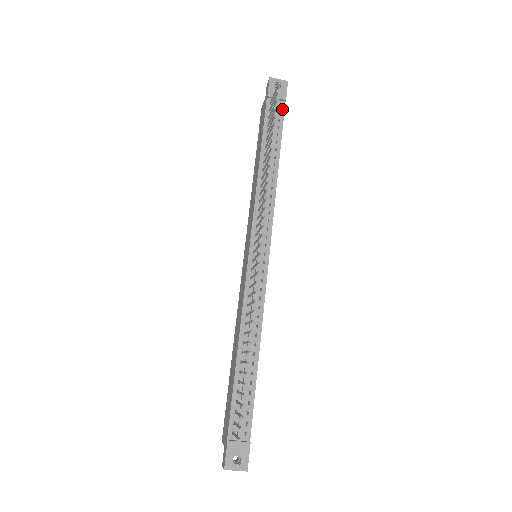
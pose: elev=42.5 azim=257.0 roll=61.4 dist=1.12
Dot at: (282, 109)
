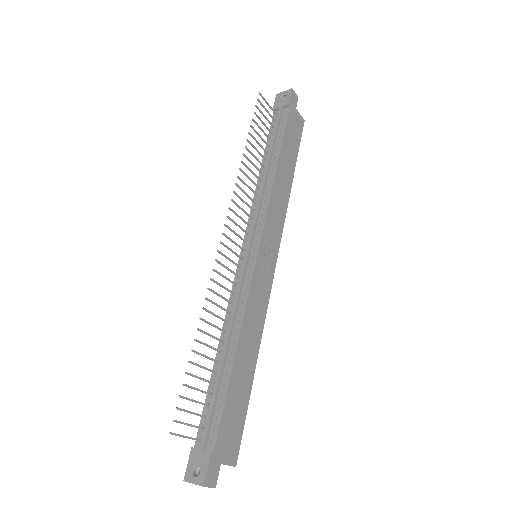
Dot at: (286, 114)
